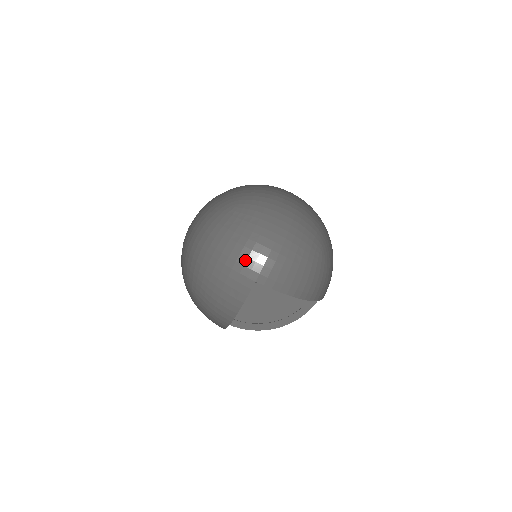
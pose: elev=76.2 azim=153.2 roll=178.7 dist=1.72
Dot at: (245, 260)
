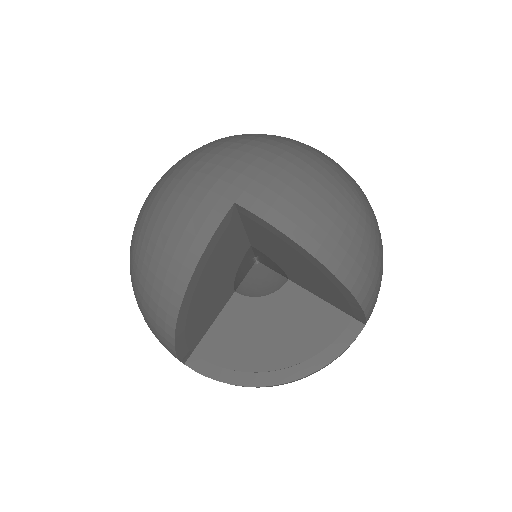
Dot at: (223, 172)
